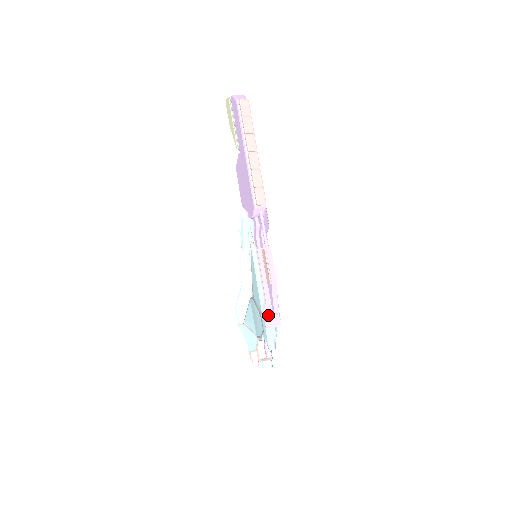
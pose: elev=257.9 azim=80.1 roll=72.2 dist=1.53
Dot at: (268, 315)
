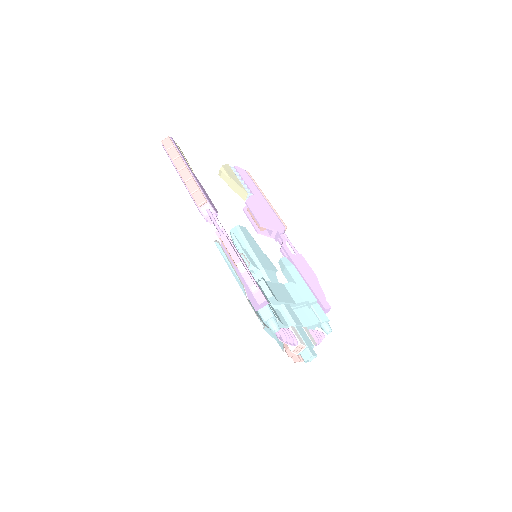
Dot at: (251, 297)
